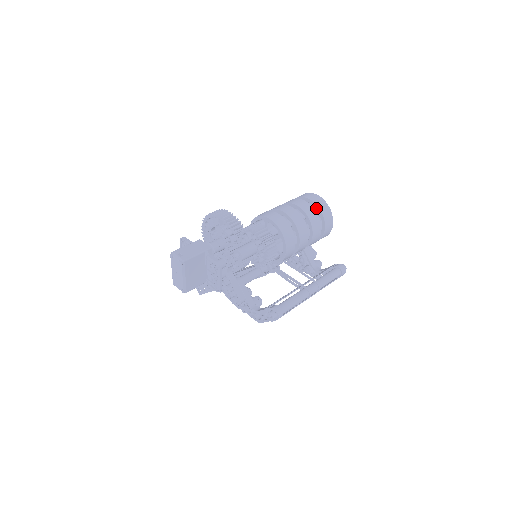
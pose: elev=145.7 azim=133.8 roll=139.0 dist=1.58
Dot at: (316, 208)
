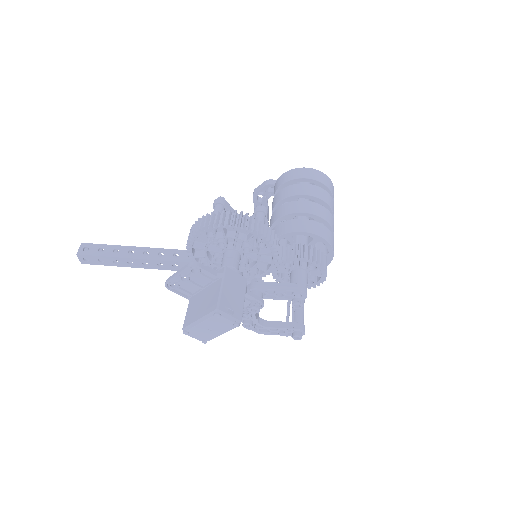
Dot at: occluded
